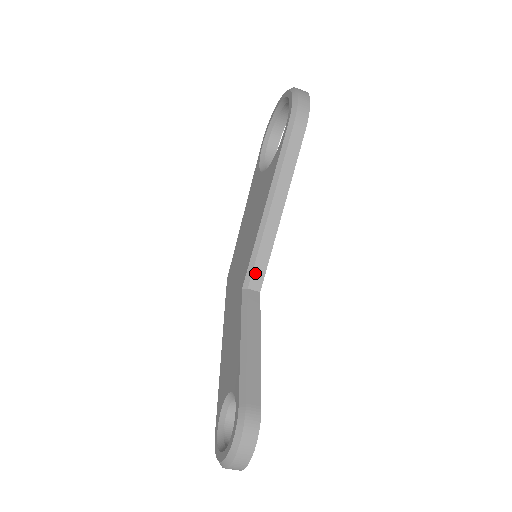
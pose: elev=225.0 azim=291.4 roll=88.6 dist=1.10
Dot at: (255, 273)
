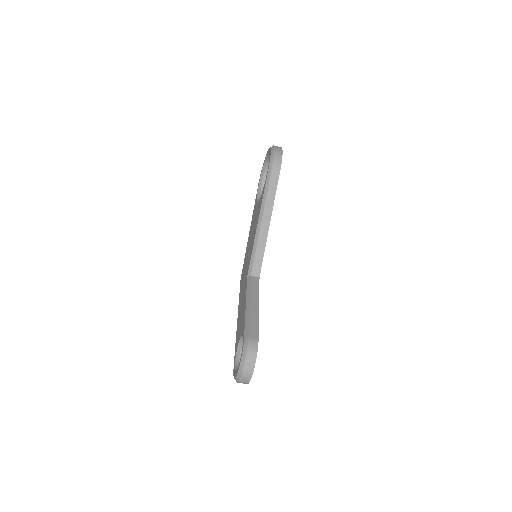
Dot at: (255, 265)
